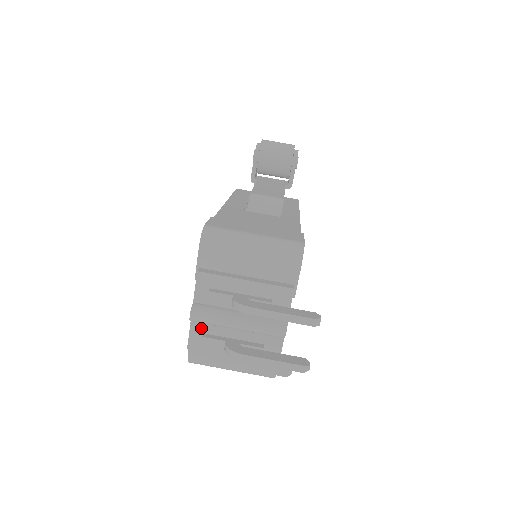
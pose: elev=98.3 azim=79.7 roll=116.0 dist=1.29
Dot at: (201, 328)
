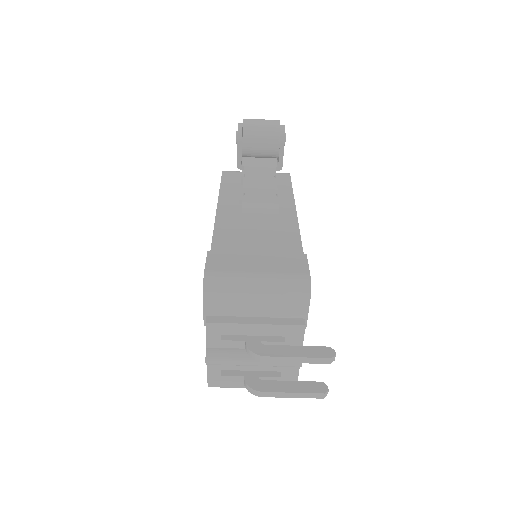
Dot at: (218, 366)
